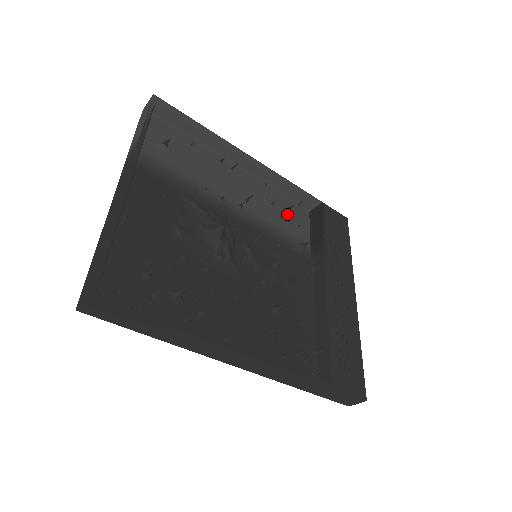
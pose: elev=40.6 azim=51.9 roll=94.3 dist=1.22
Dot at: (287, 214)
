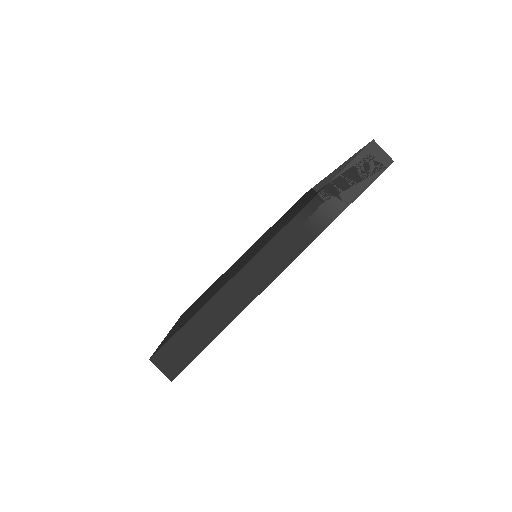
Dot at: occluded
